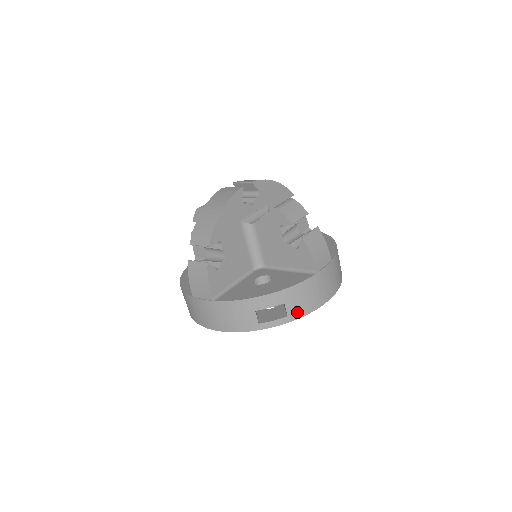
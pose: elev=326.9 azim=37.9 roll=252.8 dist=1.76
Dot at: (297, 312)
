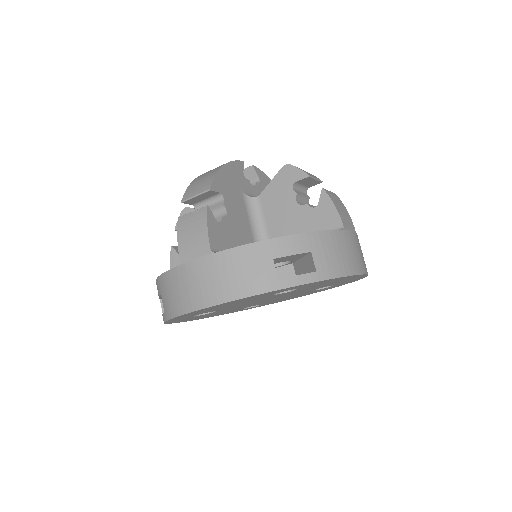
Dot at: (328, 269)
